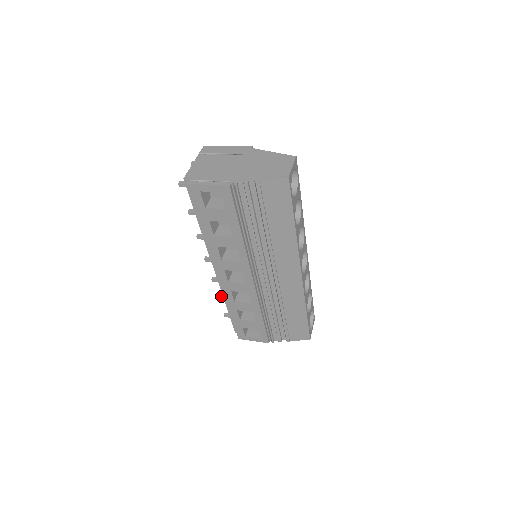
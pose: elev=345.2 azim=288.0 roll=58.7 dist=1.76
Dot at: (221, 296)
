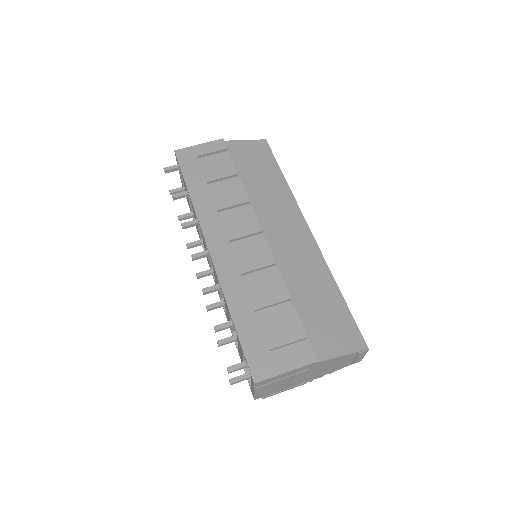
Dot at: (182, 219)
